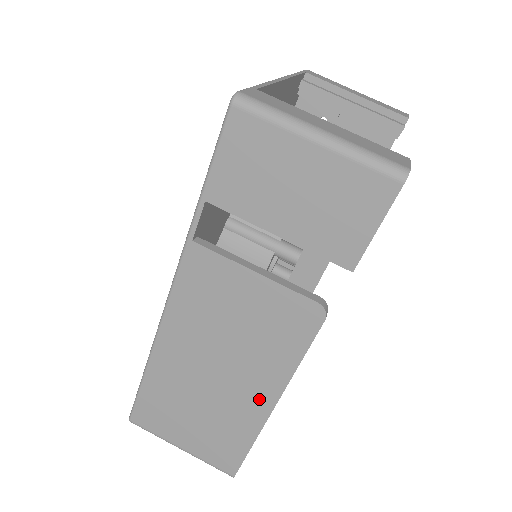
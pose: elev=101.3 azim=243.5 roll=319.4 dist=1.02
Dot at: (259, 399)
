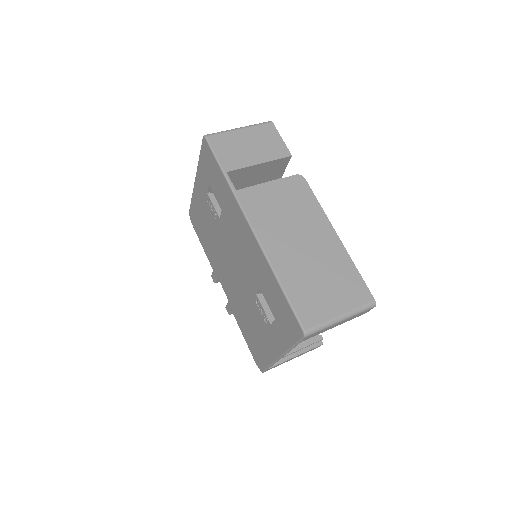
Dot at: (329, 237)
